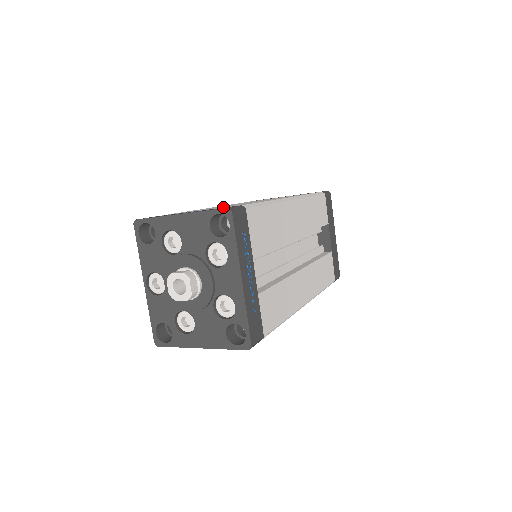
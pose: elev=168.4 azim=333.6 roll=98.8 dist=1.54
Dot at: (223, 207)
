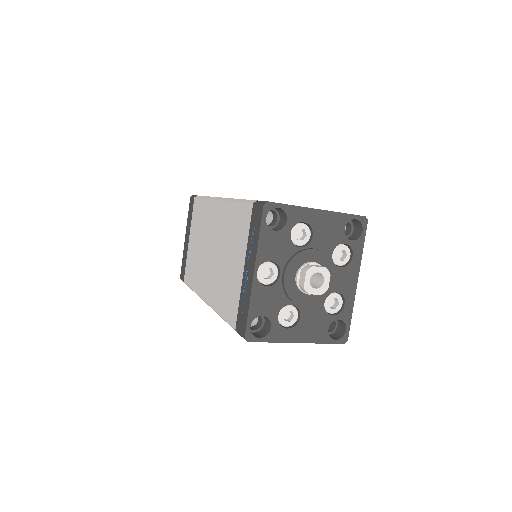
Dot at: occluded
